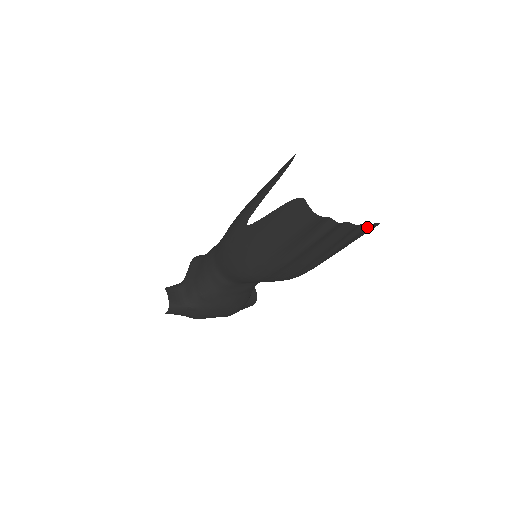
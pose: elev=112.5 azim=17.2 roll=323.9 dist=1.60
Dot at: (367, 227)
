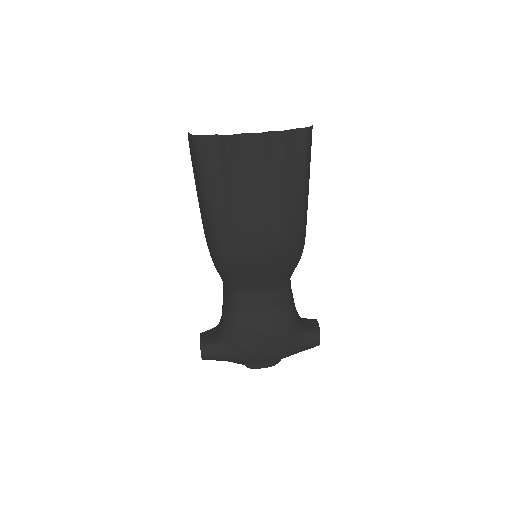
Dot at: (285, 136)
